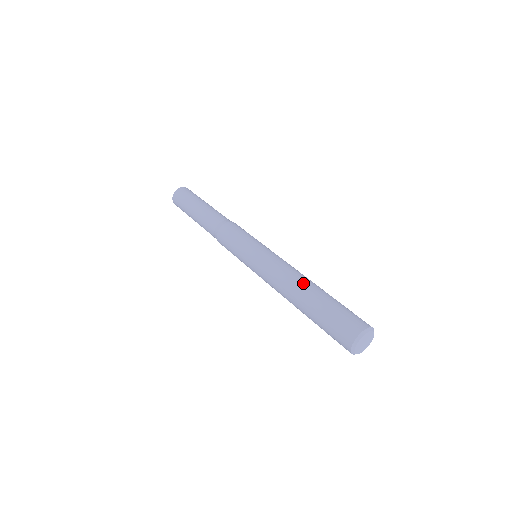
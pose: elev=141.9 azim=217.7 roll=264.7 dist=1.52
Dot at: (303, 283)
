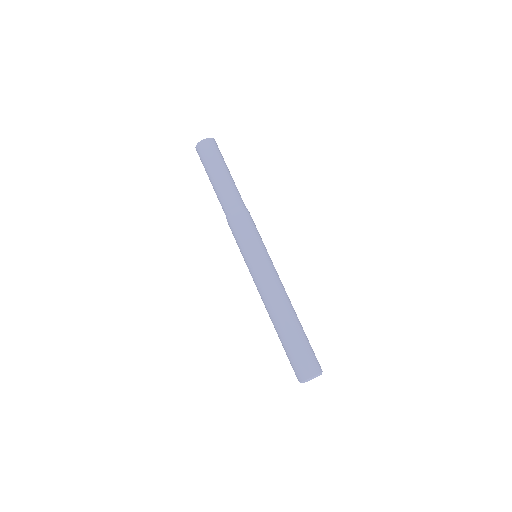
Dot at: (278, 315)
